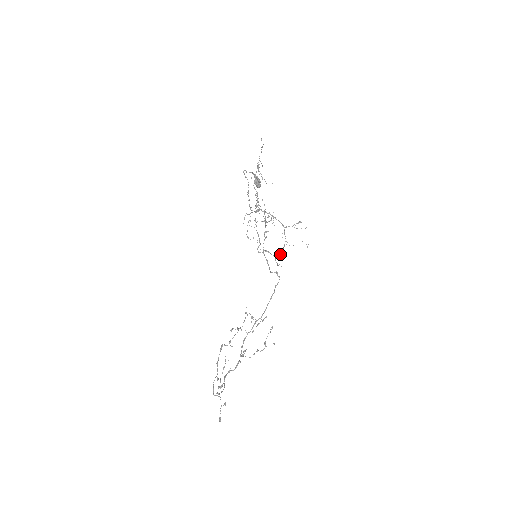
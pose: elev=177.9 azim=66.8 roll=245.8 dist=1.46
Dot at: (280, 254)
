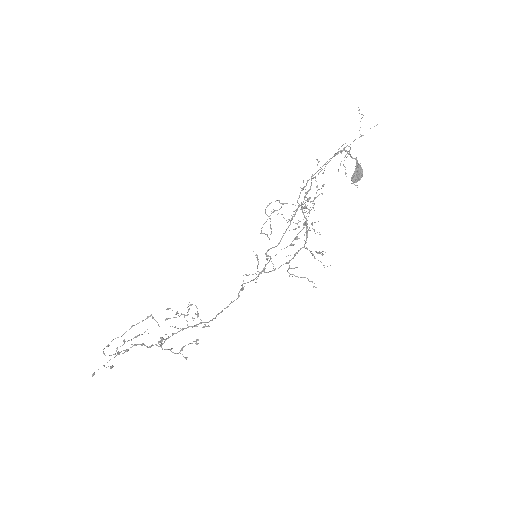
Dot at: (264, 272)
